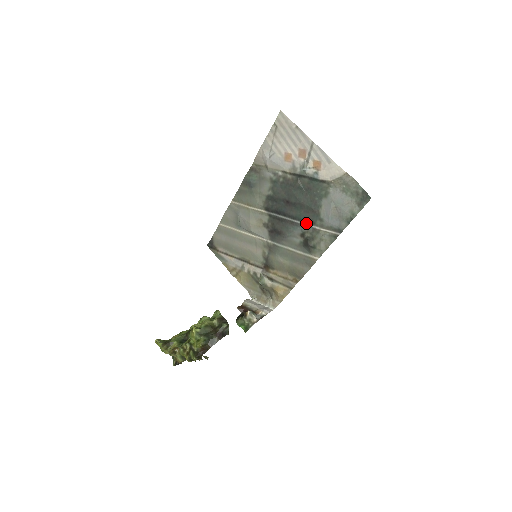
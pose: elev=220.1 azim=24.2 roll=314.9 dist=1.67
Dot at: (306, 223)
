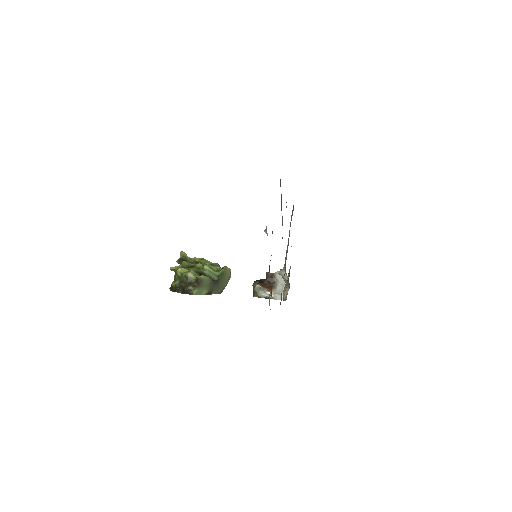
Dot at: occluded
